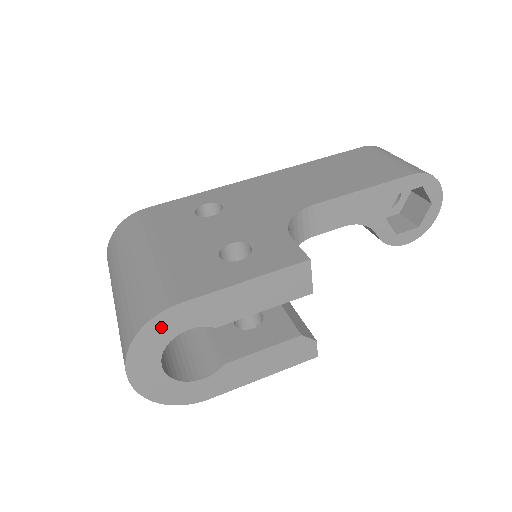
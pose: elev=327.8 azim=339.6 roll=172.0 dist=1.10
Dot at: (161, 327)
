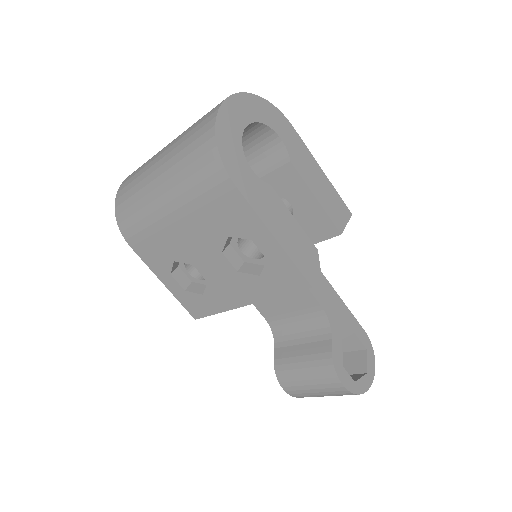
Dot at: (274, 116)
